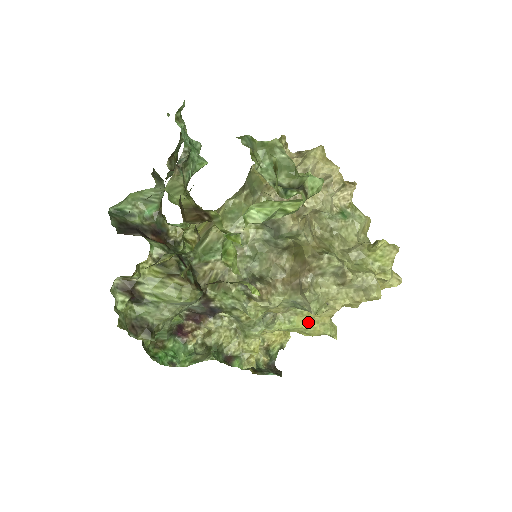
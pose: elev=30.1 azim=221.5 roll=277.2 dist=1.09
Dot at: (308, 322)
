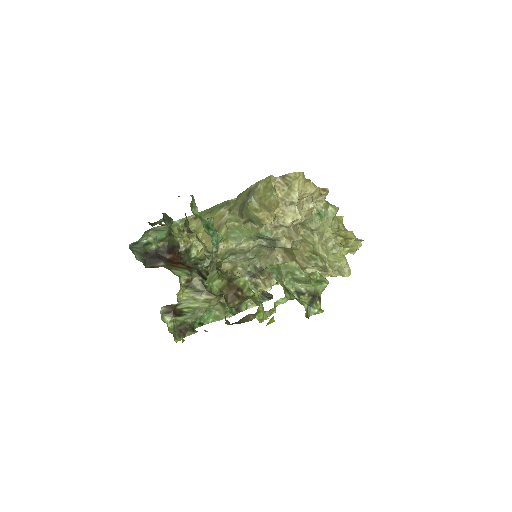
Dot at: occluded
